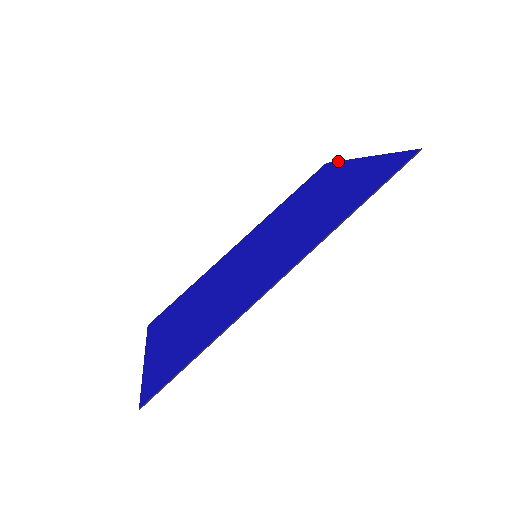
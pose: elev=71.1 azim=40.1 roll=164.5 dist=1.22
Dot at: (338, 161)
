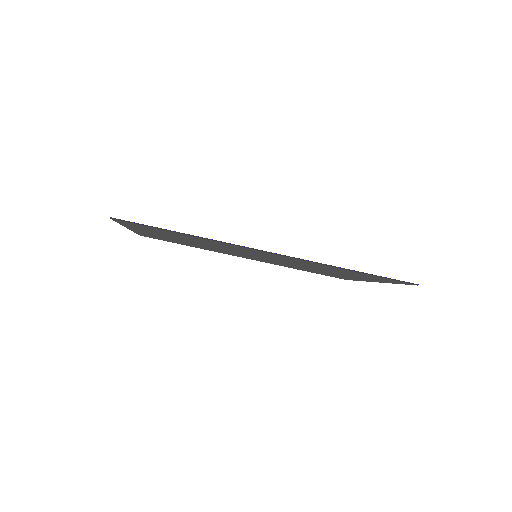
Dot at: occluded
